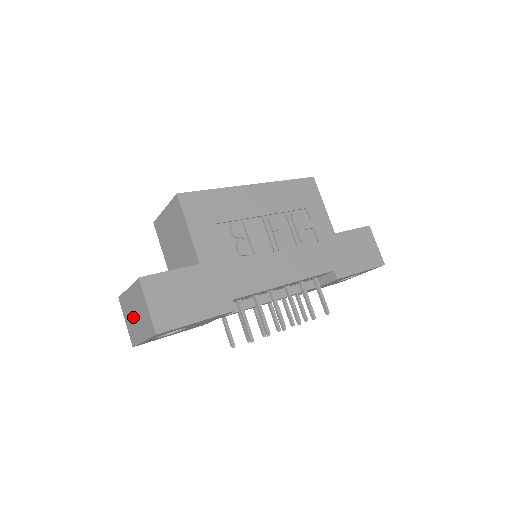
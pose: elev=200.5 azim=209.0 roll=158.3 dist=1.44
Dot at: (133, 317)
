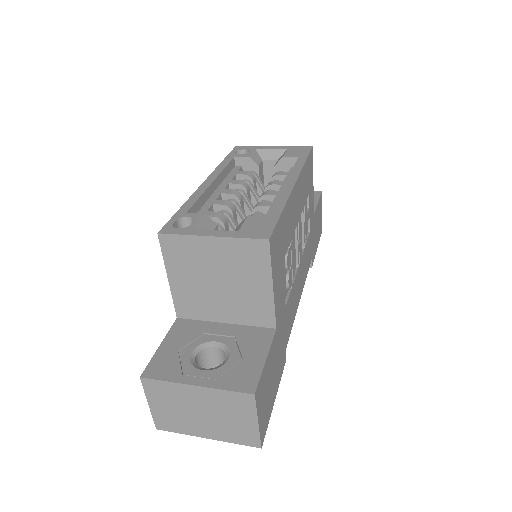
Dot at: (189, 412)
